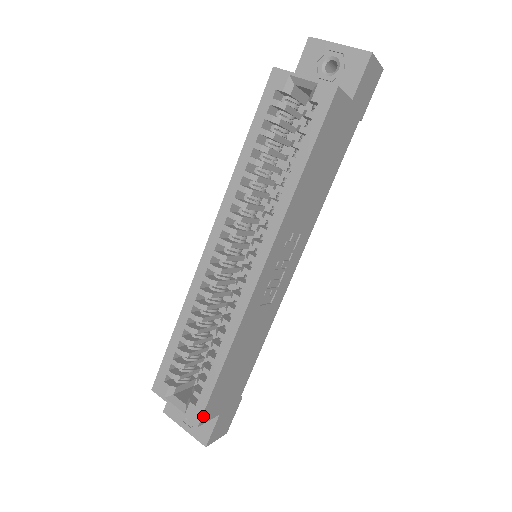
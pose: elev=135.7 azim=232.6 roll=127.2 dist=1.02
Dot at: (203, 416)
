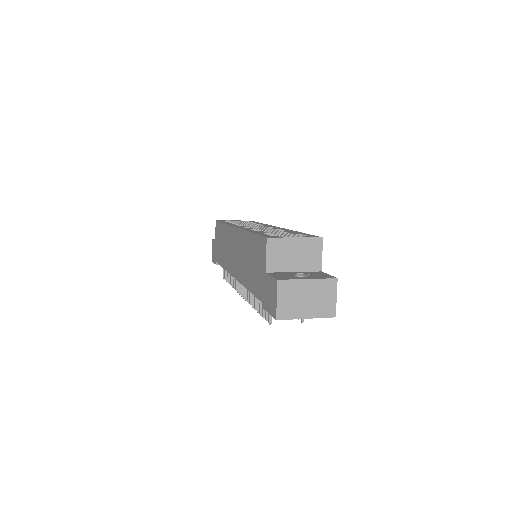
Dot at: occluded
